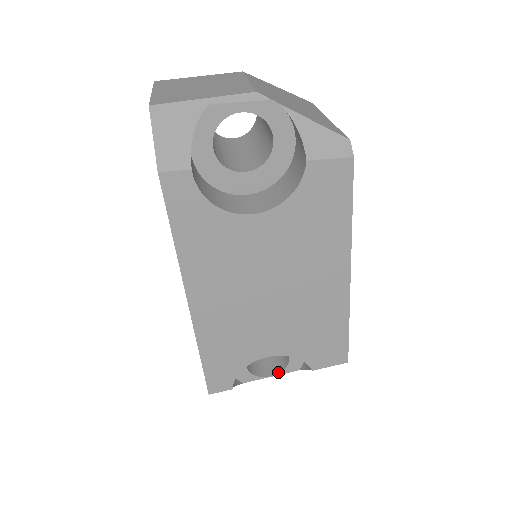
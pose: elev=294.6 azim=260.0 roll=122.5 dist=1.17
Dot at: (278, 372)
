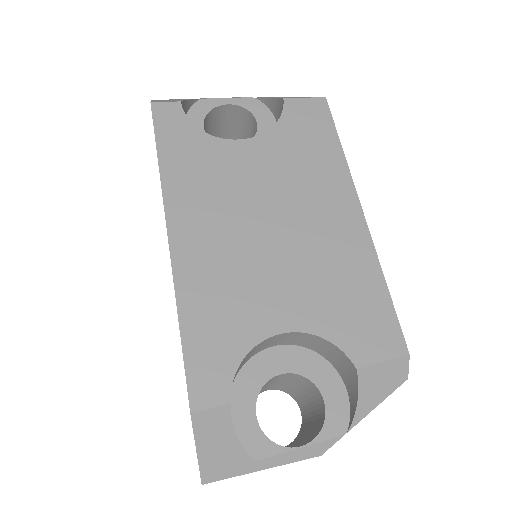
Dot at: (312, 439)
